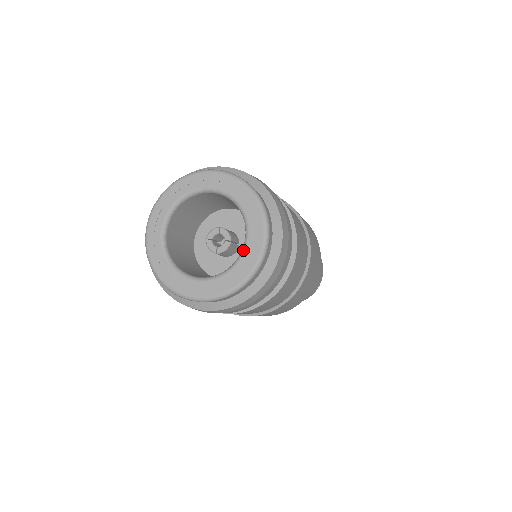
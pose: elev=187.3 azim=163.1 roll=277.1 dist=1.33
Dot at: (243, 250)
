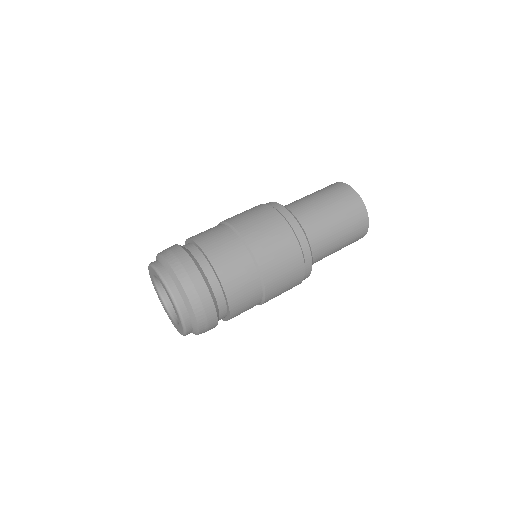
Dot at: (178, 322)
